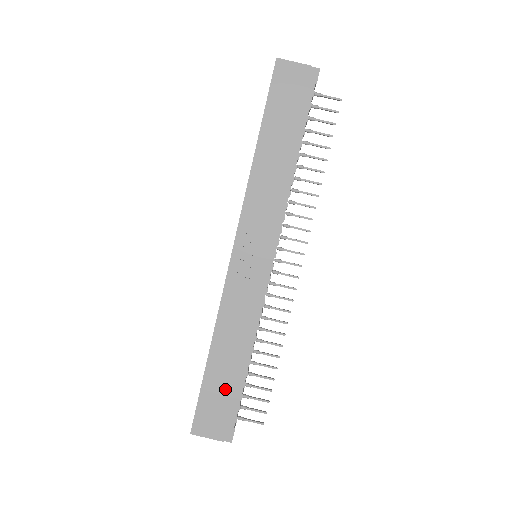
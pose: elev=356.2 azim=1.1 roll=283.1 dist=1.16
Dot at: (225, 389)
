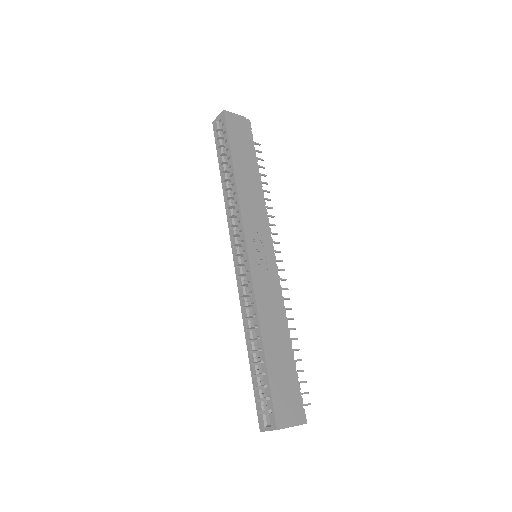
Dot at: (285, 372)
